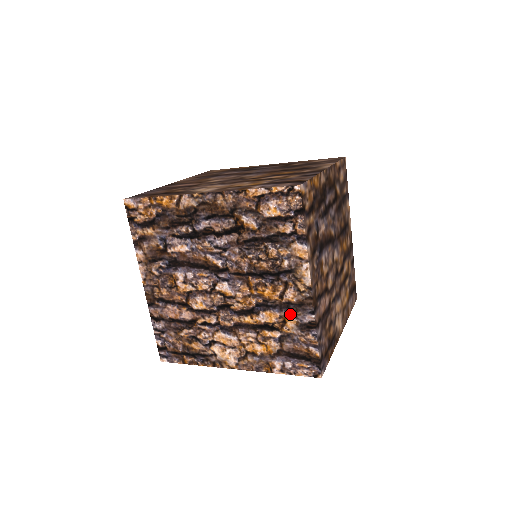
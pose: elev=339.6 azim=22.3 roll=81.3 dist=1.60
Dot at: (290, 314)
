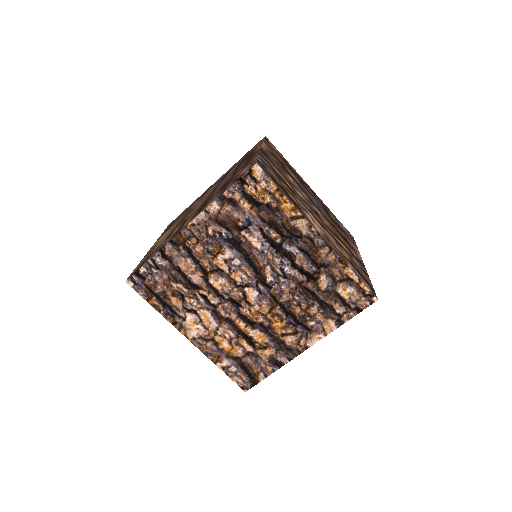
Dot at: (275, 348)
